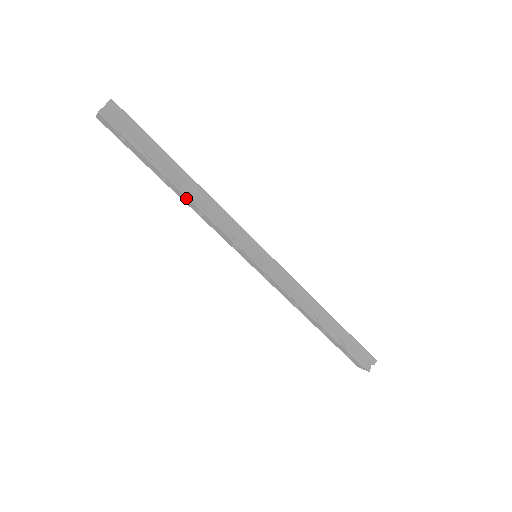
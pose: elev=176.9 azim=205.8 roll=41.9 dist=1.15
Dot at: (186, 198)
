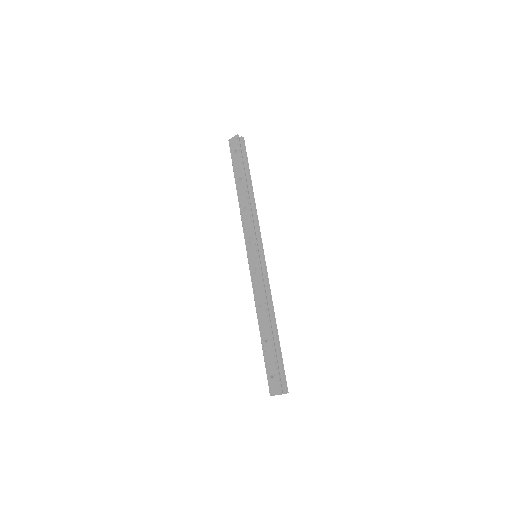
Dot at: (245, 196)
